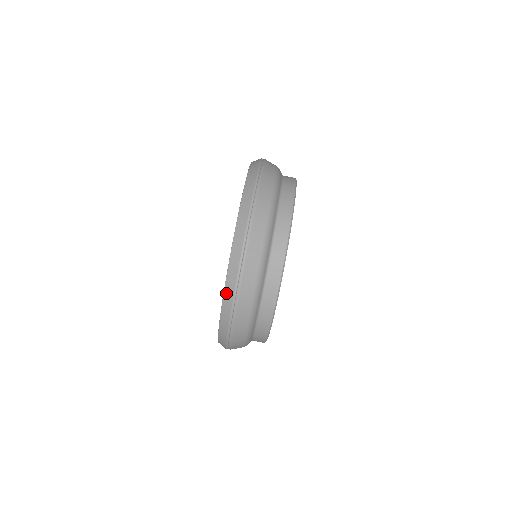
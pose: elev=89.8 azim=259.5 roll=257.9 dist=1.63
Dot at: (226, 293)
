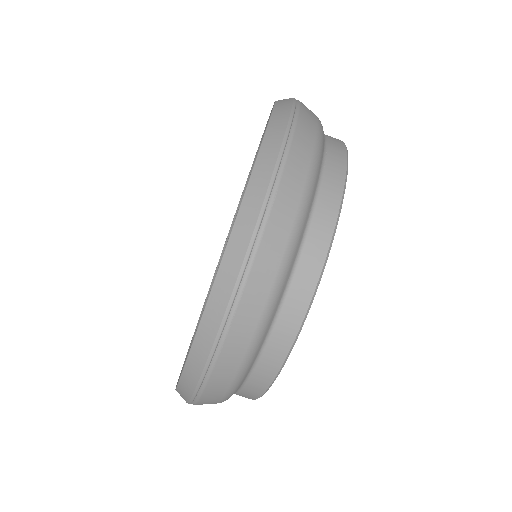
Dot at: occluded
